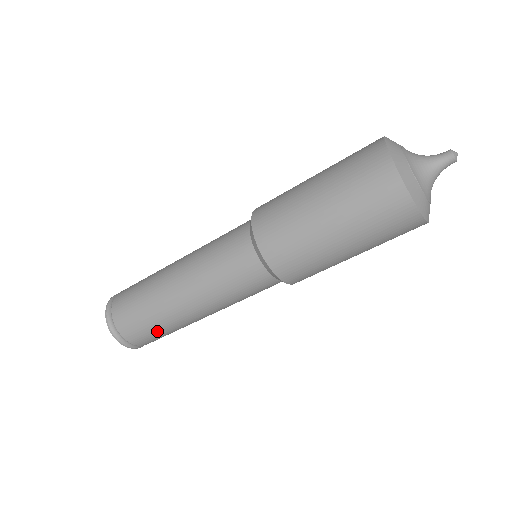
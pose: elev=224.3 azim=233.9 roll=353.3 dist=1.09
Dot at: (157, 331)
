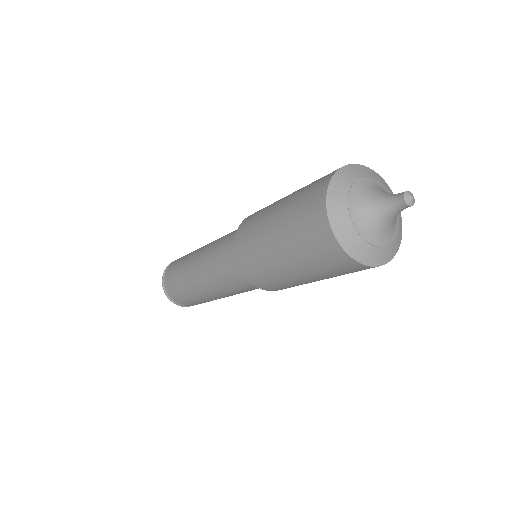
Dot at: (182, 292)
